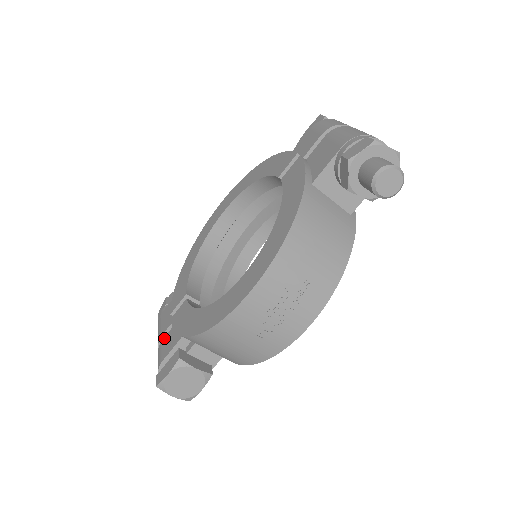
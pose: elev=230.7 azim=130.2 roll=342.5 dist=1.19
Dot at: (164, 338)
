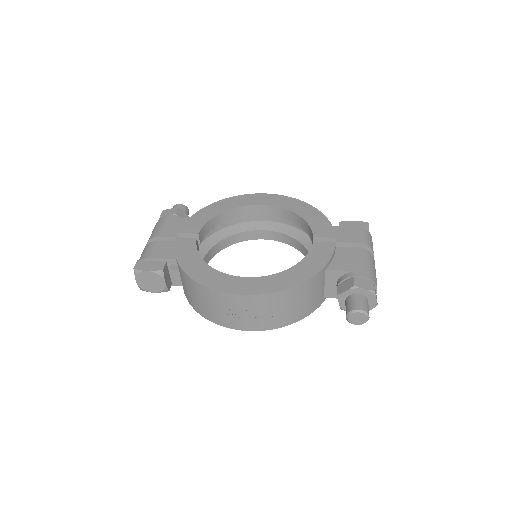
Dot at: (160, 242)
